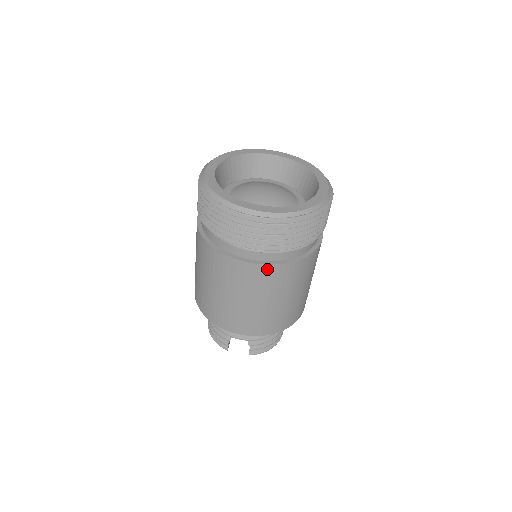
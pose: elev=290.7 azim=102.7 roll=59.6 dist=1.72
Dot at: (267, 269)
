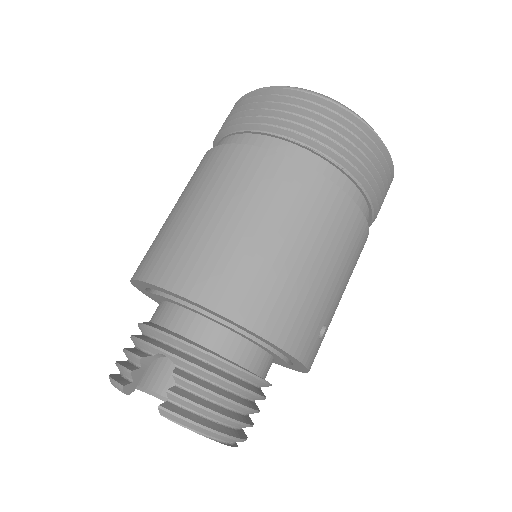
Dot at: (280, 163)
